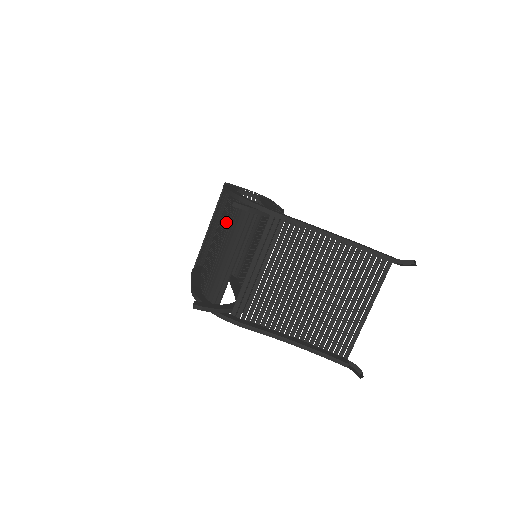
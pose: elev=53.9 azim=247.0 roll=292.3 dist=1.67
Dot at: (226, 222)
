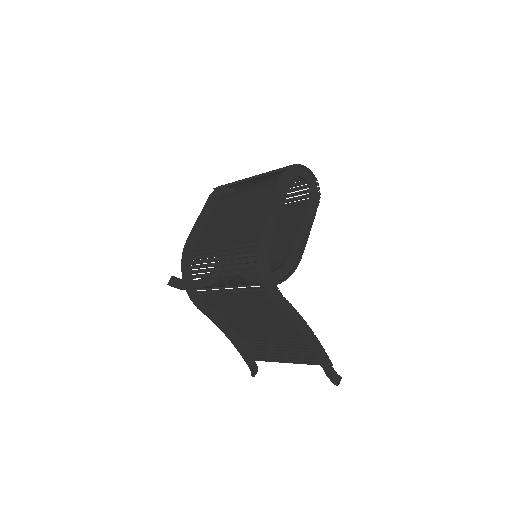
Dot at: (248, 230)
